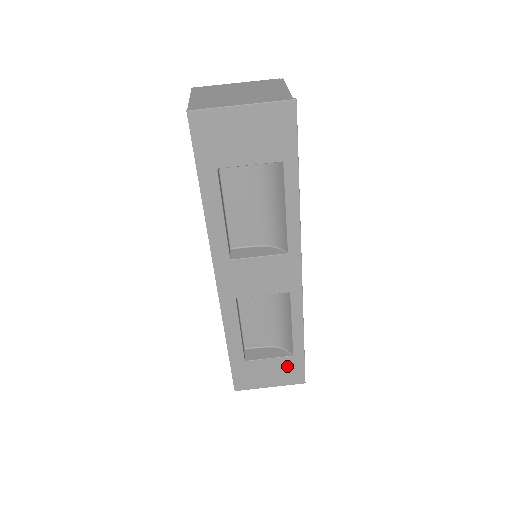
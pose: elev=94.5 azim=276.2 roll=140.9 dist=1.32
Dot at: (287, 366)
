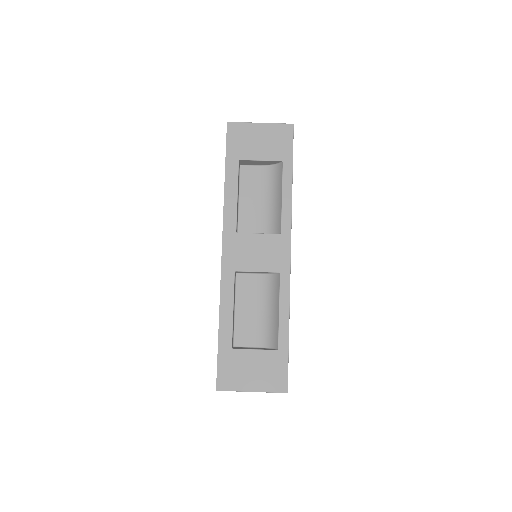
Dot at: (271, 363)
